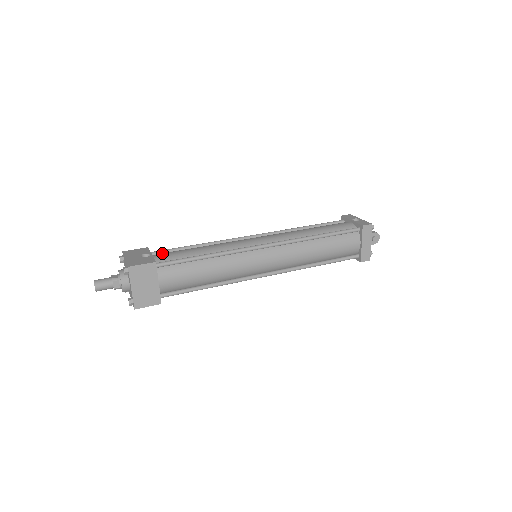
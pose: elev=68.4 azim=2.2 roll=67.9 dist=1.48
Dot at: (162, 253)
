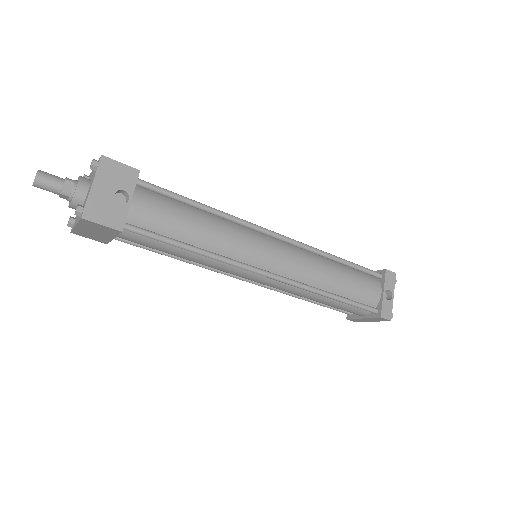
Dot at: (148, 200)
